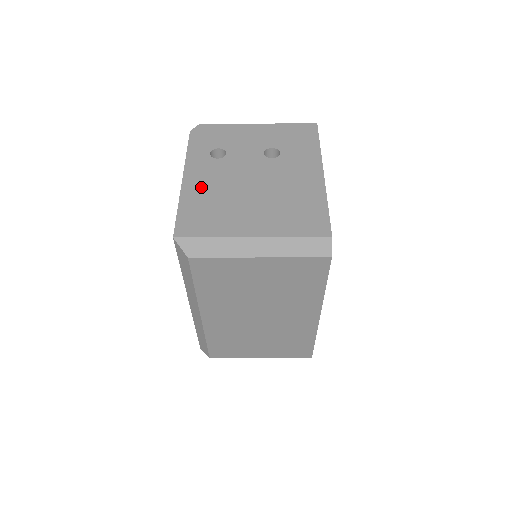
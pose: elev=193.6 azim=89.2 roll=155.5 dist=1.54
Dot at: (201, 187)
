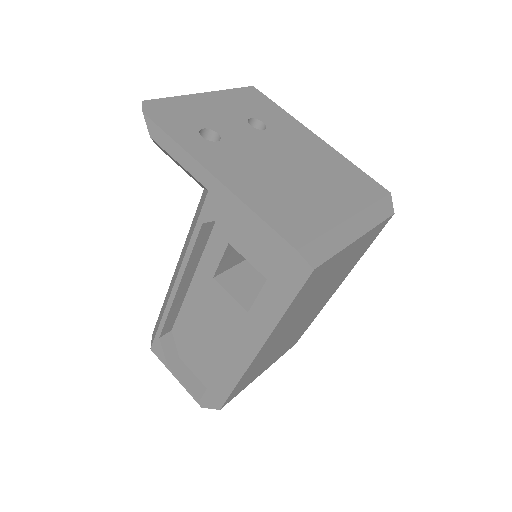
Dot at: (246, 180)
